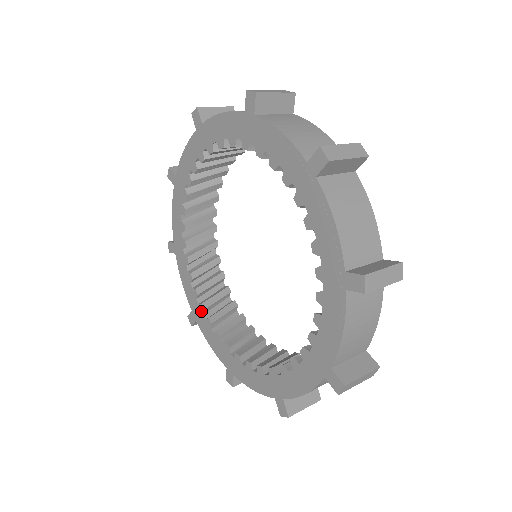
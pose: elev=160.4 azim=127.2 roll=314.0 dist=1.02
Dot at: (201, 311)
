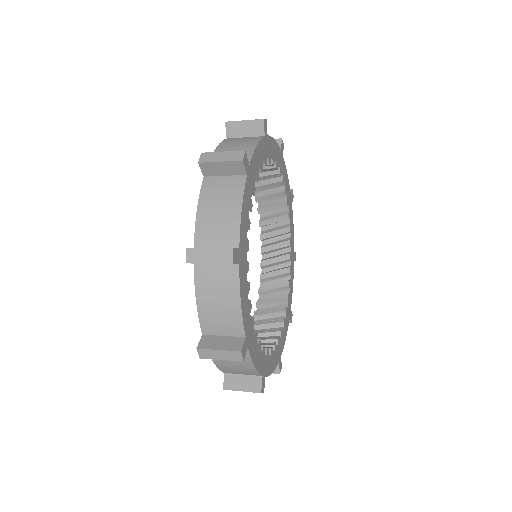
Dot at: (257, 306)
